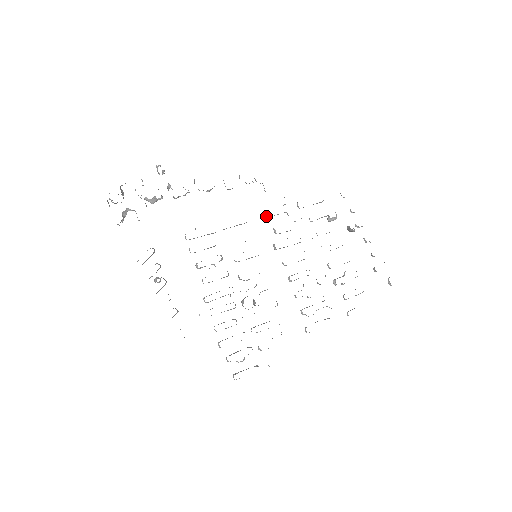
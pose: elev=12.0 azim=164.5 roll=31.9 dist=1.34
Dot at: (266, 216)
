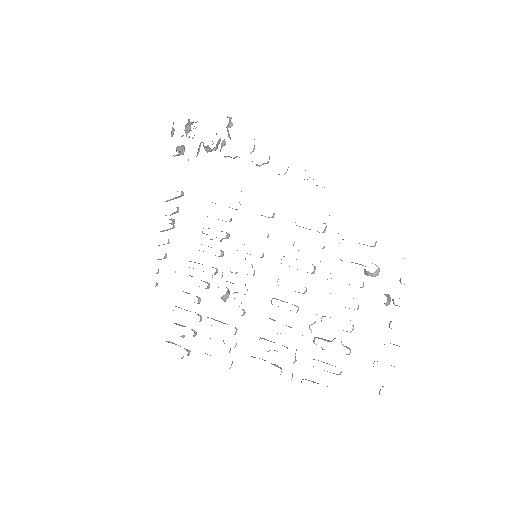
Dot at: occluded
